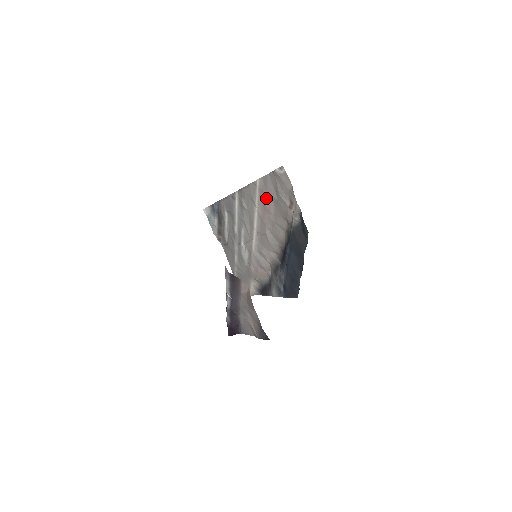
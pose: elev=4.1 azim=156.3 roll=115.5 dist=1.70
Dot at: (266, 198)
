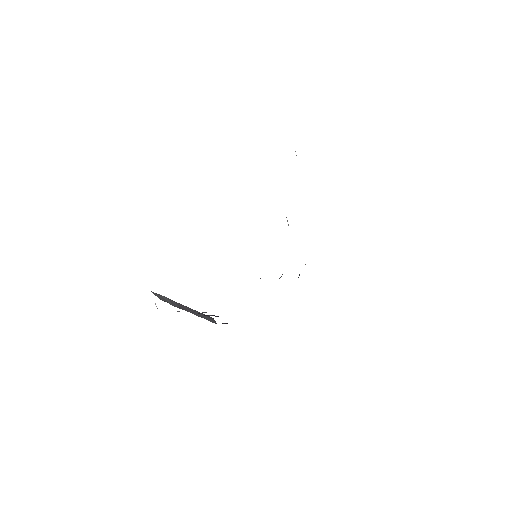
Dot at: occluded
